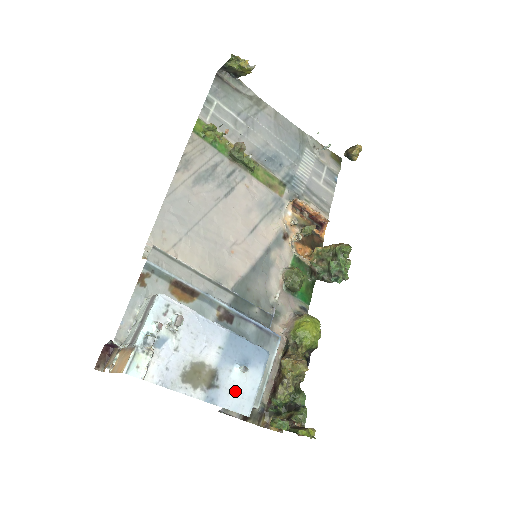
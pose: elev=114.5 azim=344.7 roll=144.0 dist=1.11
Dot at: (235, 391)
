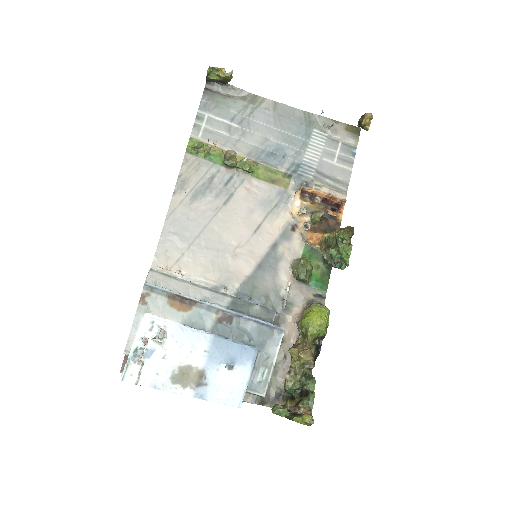
Dot at: (224, 387)
